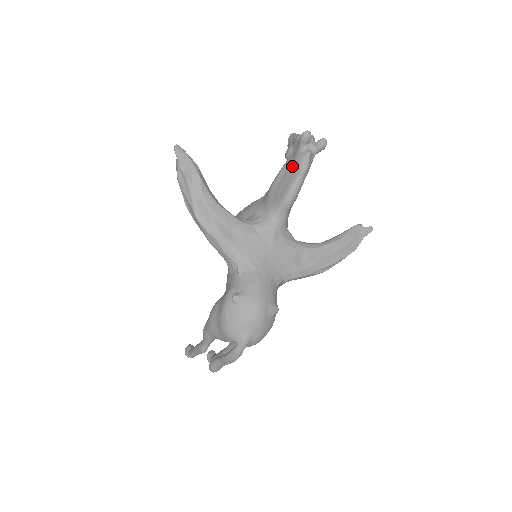
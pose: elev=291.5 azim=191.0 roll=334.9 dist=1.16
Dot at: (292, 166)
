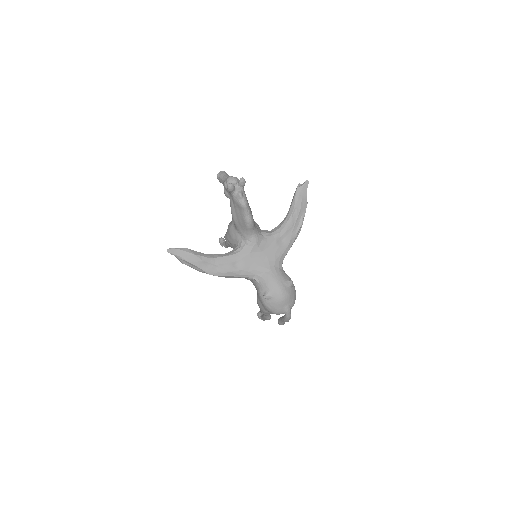
Dot at: (236, 206)
